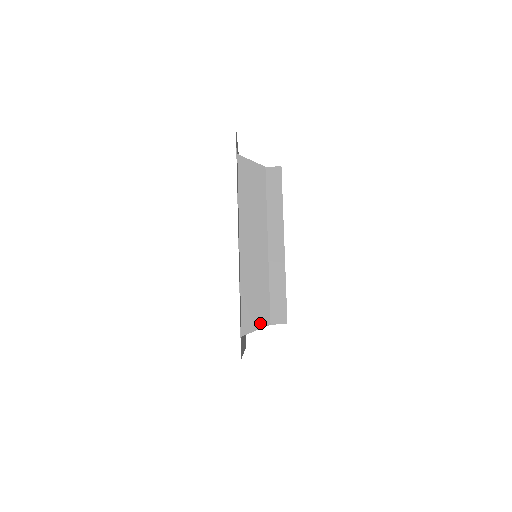
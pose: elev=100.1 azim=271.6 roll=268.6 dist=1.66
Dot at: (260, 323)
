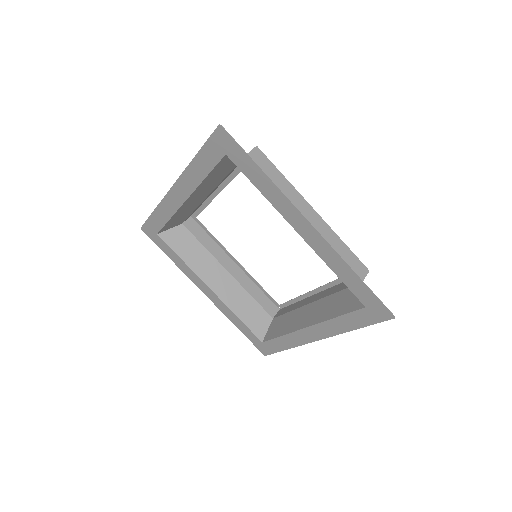
Dot at: occluded
